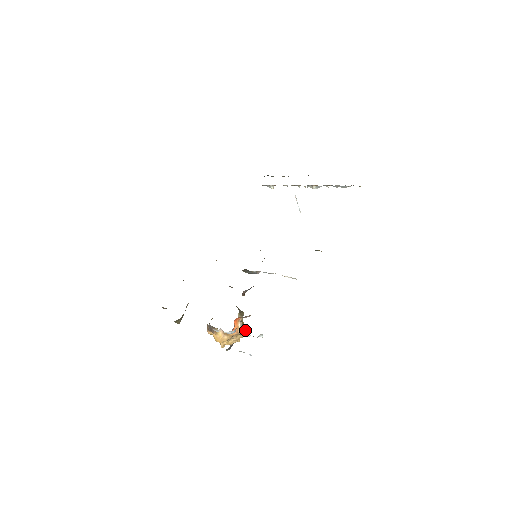
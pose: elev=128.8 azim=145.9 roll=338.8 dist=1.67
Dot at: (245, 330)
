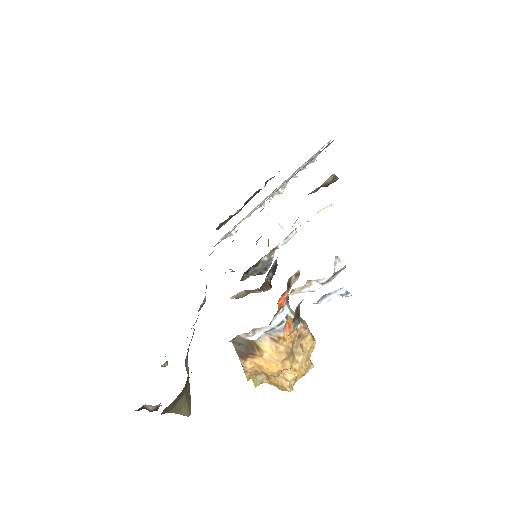
Dot at: occluded
